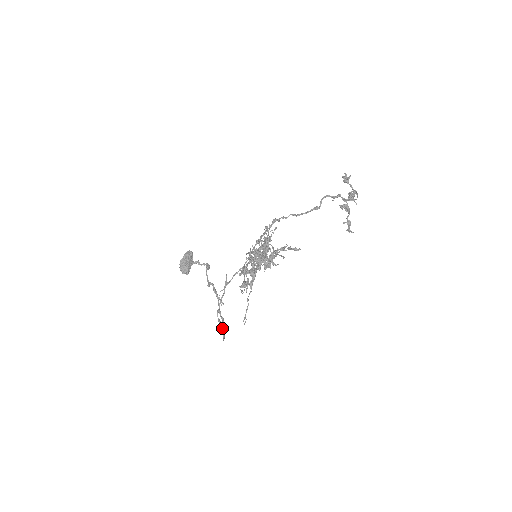
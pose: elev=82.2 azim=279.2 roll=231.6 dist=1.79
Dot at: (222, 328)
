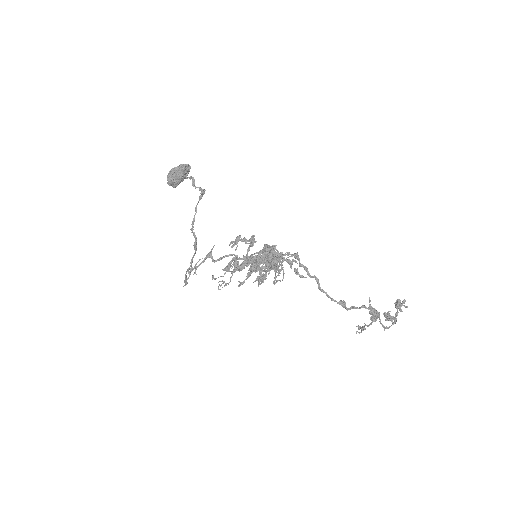
Dot at: (186, 283)
